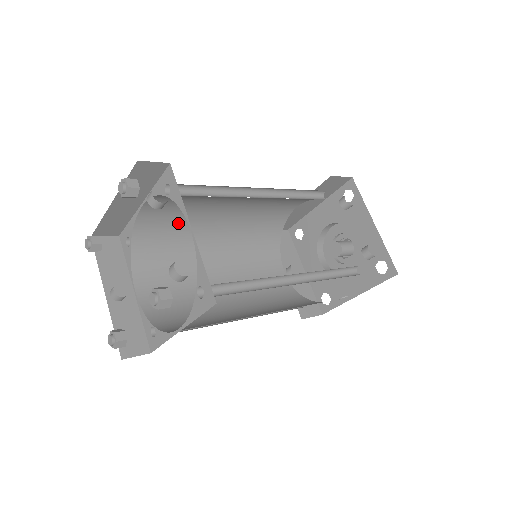
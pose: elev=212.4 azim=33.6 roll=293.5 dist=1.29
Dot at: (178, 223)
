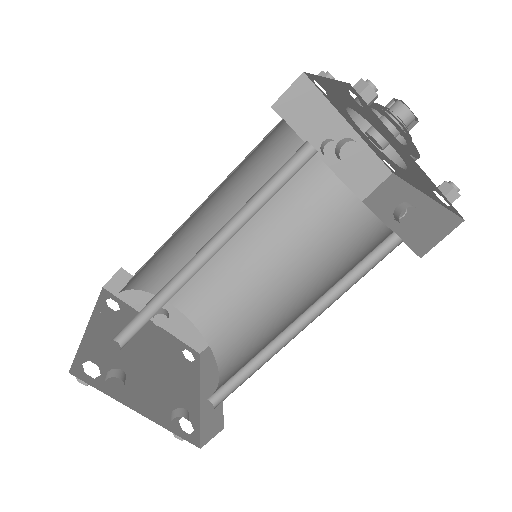
Dot at: (156, 254)
